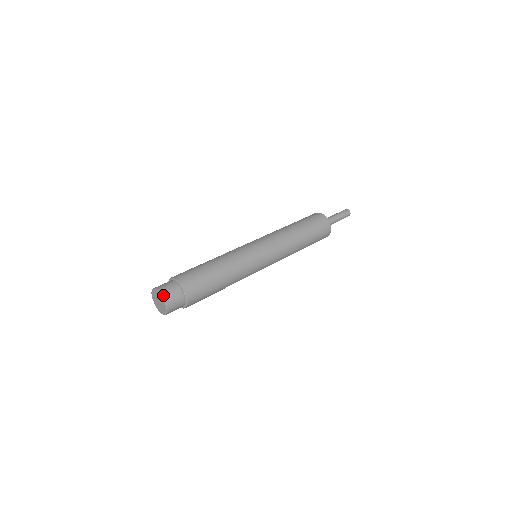
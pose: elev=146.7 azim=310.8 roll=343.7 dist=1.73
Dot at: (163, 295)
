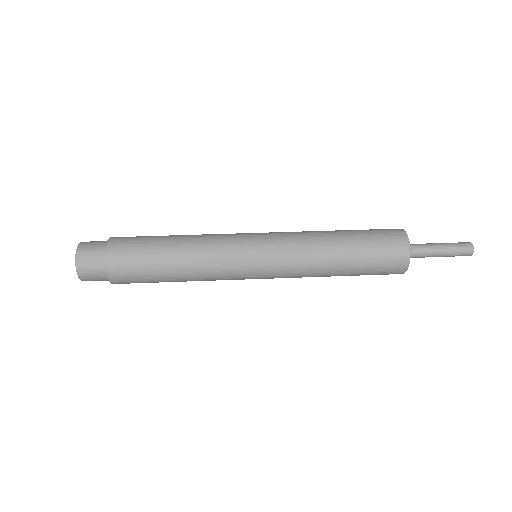
Dot at: (78, 268)
